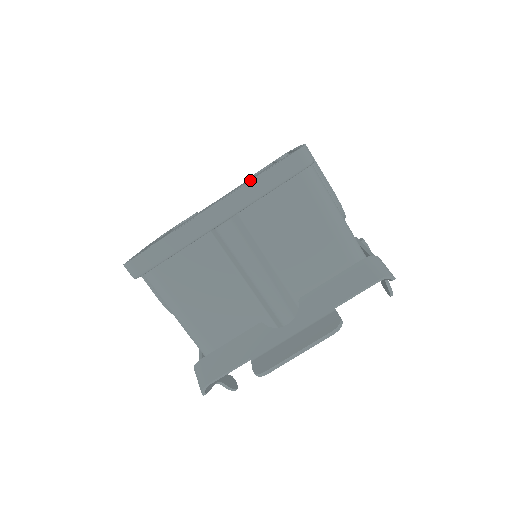
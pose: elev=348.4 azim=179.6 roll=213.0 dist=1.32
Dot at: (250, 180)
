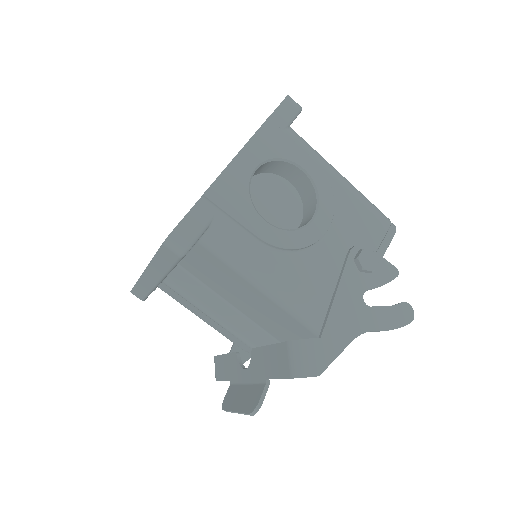
Dot at: occluded
